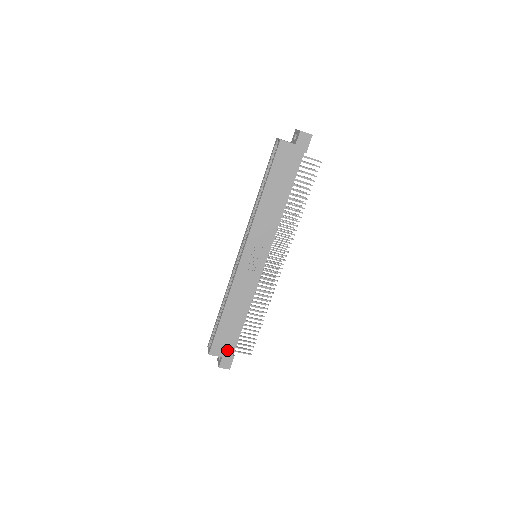
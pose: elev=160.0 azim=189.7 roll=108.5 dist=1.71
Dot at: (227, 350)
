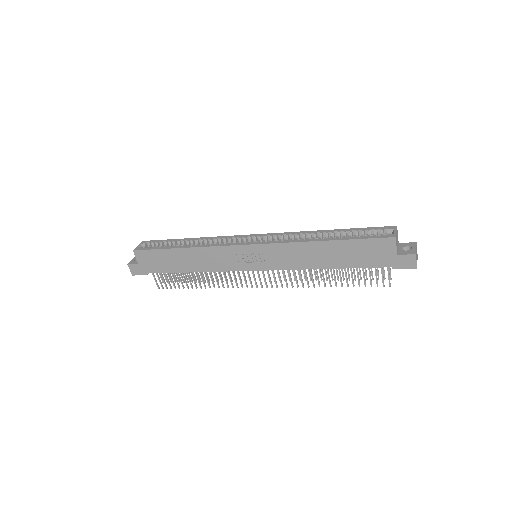
Dot at: (148, 266)
